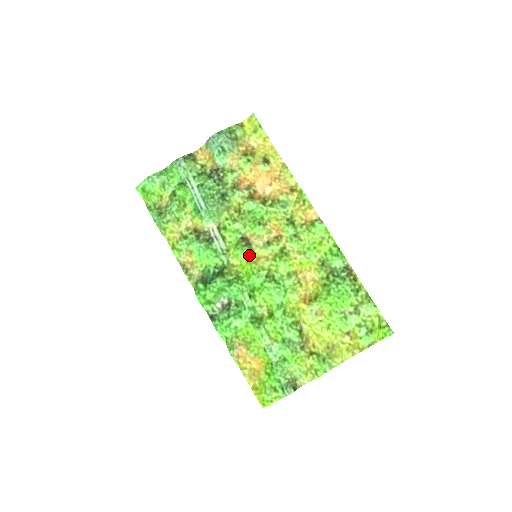
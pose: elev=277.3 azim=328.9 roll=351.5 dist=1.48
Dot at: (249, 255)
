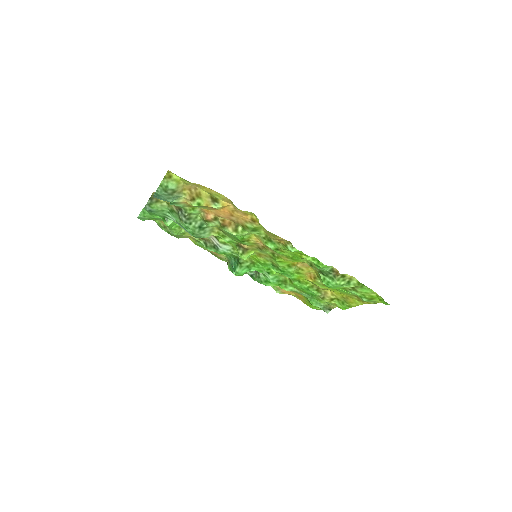
Dot at: (250, 255)
